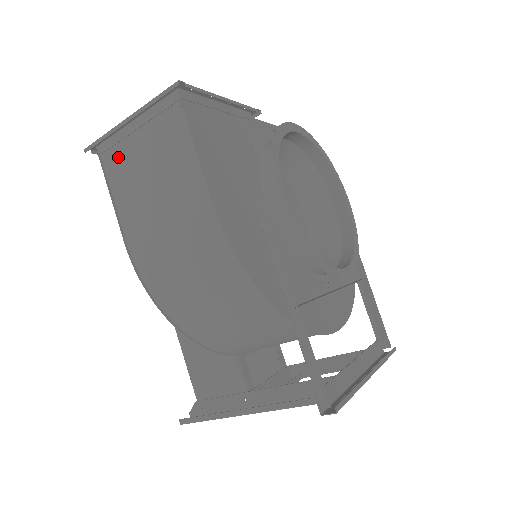
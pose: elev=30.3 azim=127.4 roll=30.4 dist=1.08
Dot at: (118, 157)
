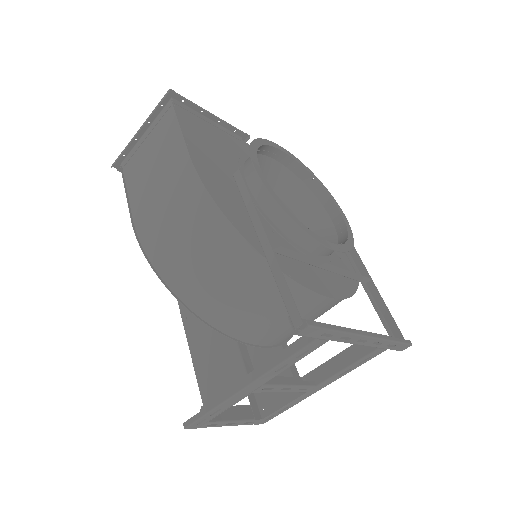
Dot at: (133, 163)
